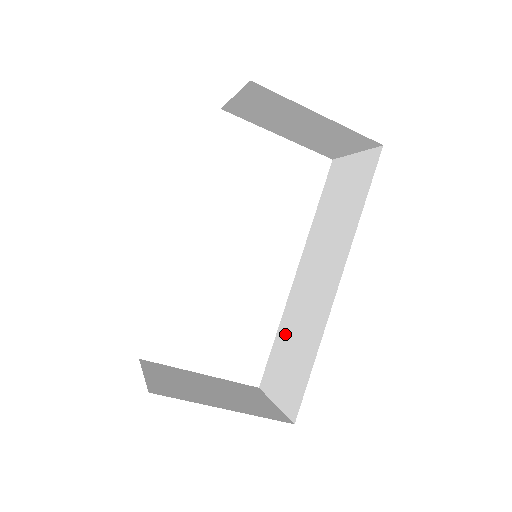
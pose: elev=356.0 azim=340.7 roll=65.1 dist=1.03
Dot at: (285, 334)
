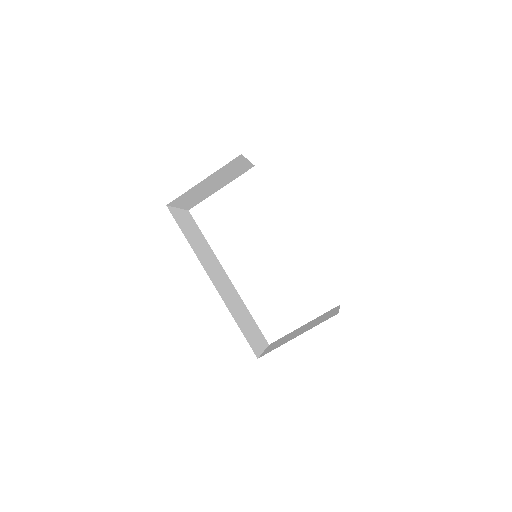
Dot at: occluded
